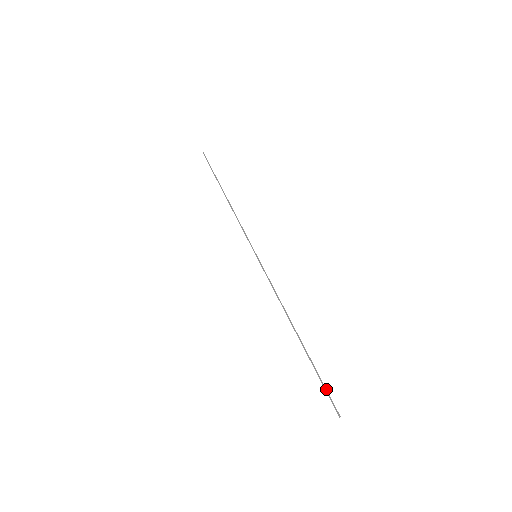
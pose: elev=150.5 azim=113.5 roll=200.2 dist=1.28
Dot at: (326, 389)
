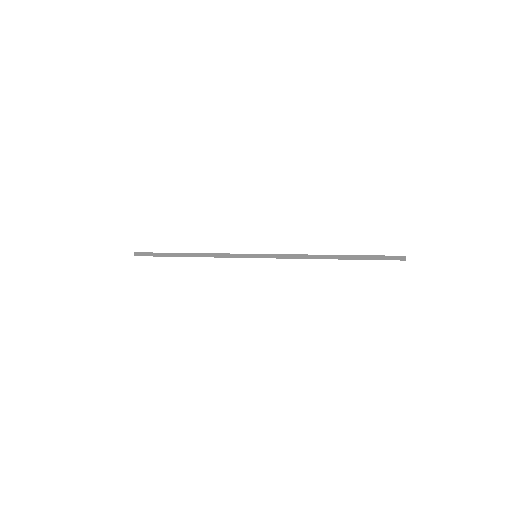
Dot at: (383, 255)
